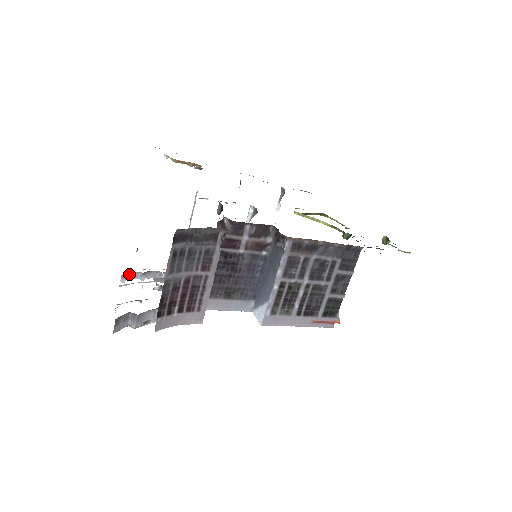
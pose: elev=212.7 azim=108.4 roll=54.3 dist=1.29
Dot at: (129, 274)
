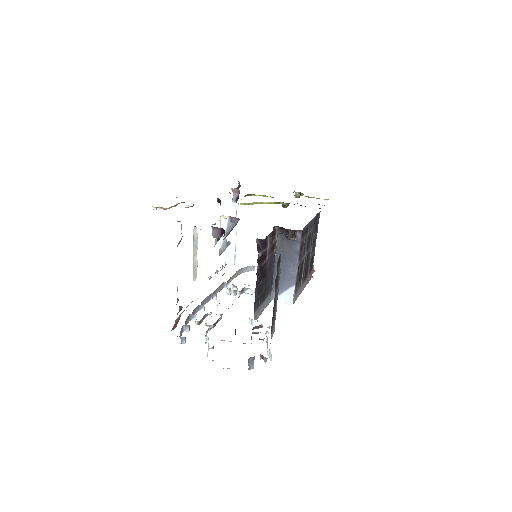
Dot at: (180, 333)
